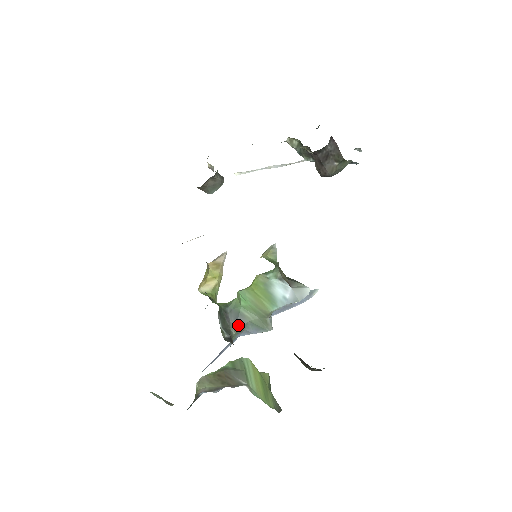
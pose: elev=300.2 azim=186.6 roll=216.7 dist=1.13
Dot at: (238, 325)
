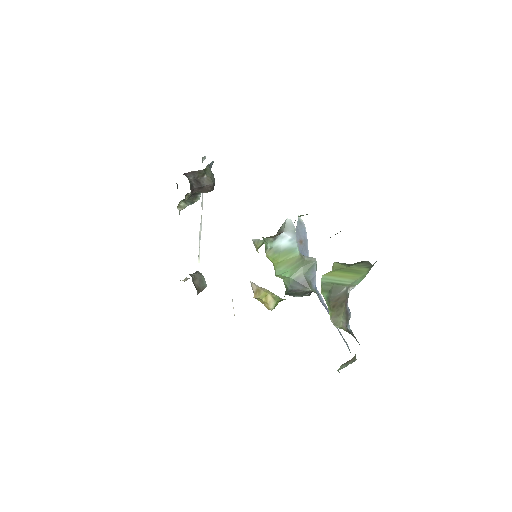
Dot at: (304, 284)
